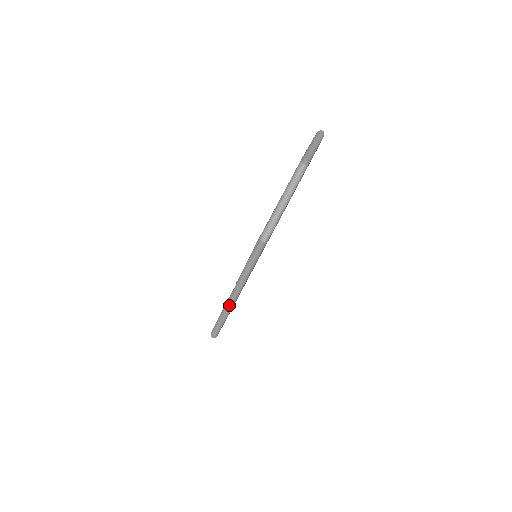
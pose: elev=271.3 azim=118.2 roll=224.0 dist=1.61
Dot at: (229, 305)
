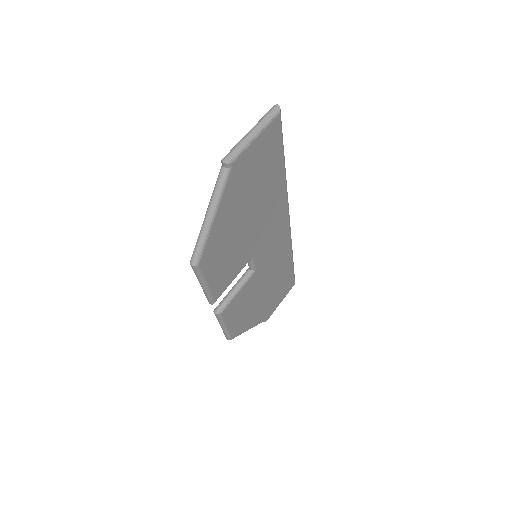
Dot at: (216, 316)
